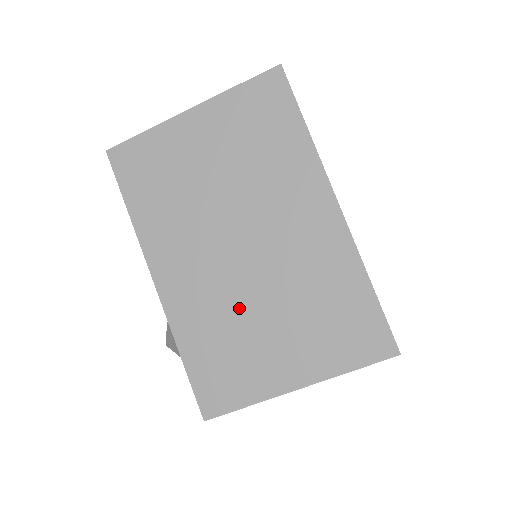
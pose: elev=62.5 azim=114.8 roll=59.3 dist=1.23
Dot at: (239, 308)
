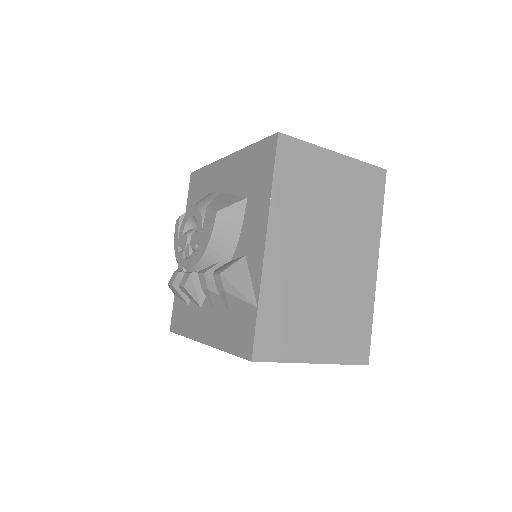
Dot at: (307, 294)
